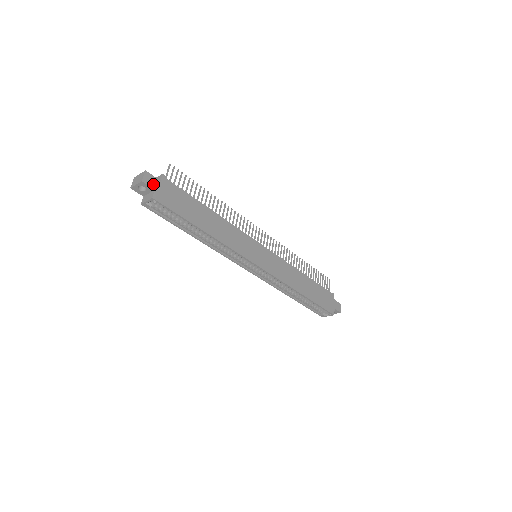
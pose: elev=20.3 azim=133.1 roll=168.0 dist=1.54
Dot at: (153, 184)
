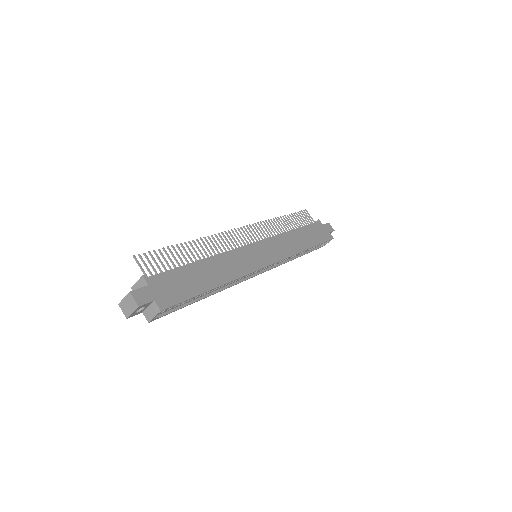
Dot at: (147, 297)
